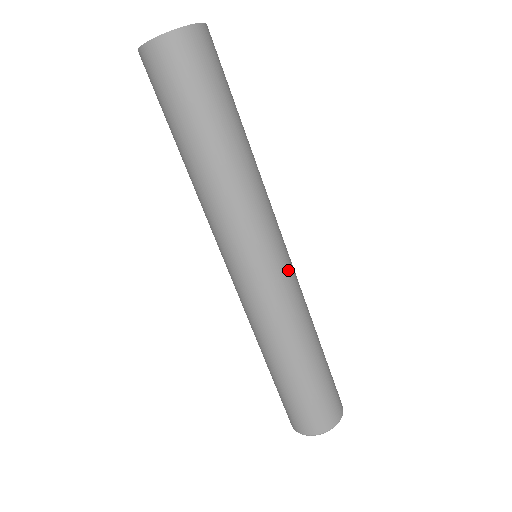
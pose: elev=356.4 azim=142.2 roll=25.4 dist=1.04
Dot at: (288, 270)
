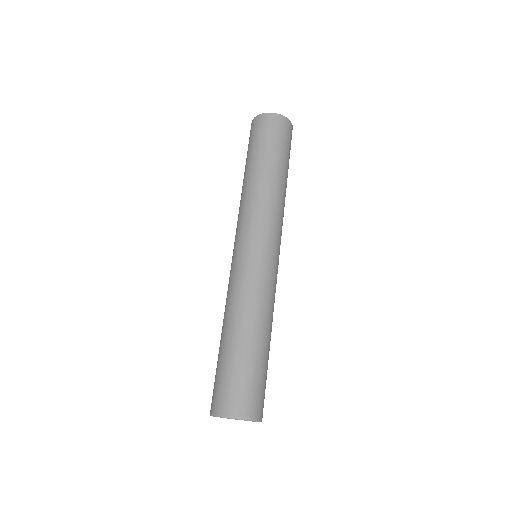
Dot at: occluded
